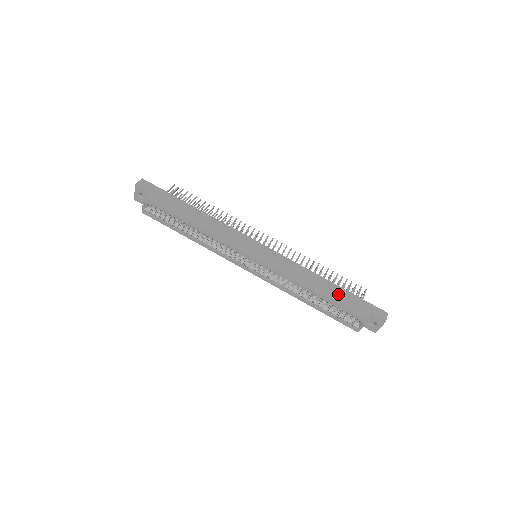
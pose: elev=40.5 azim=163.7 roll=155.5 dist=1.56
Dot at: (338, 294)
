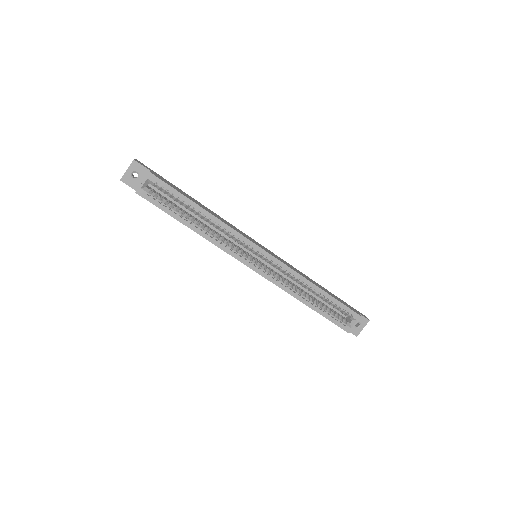
Dot at: (332, 294)
